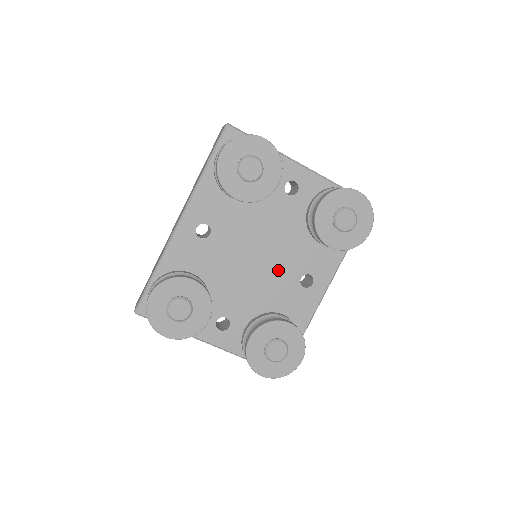
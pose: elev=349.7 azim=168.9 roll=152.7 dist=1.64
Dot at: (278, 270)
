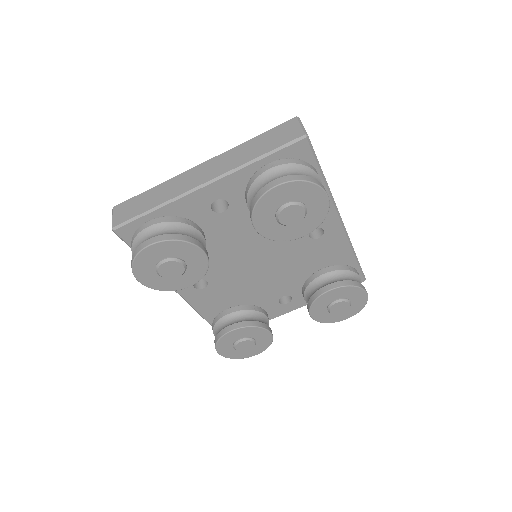
Dot at: (284, 250)
